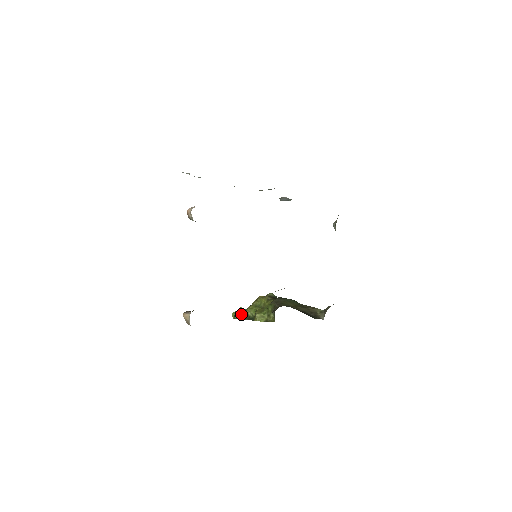
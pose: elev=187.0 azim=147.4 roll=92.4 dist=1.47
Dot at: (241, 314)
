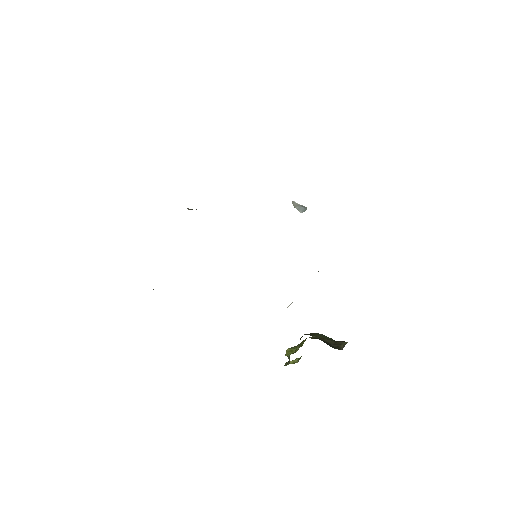
Dot at: (291, 362)
